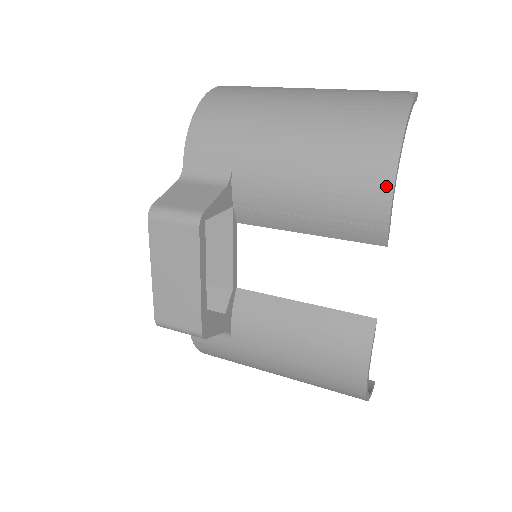
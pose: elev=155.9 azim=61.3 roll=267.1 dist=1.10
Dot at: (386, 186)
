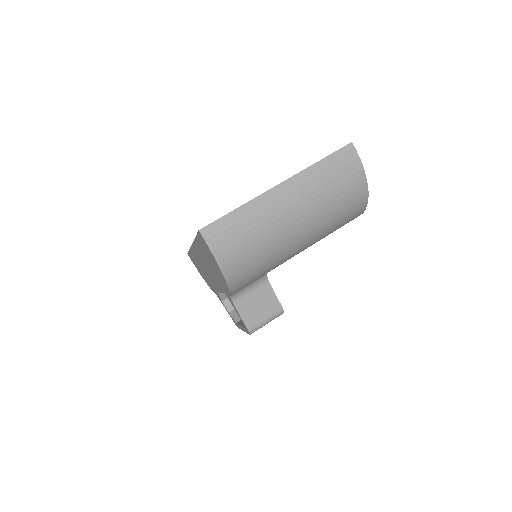
Dot at: occluded
